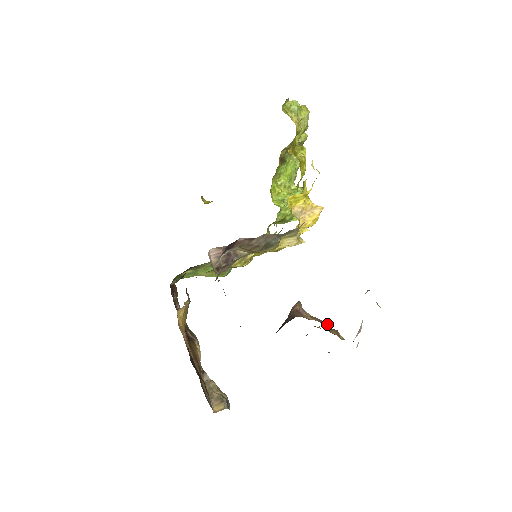
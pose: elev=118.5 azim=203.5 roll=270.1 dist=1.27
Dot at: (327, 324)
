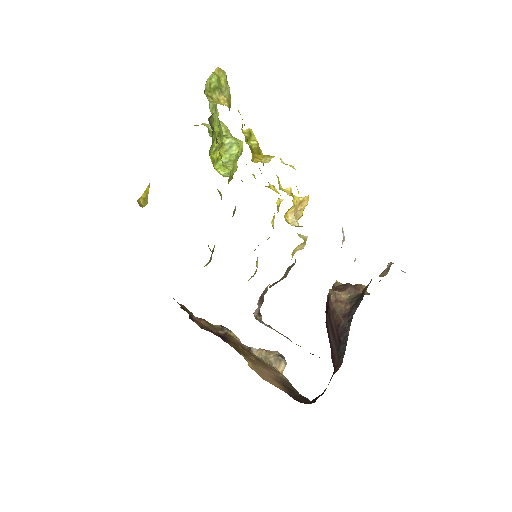
Dot at: (352, 286)
